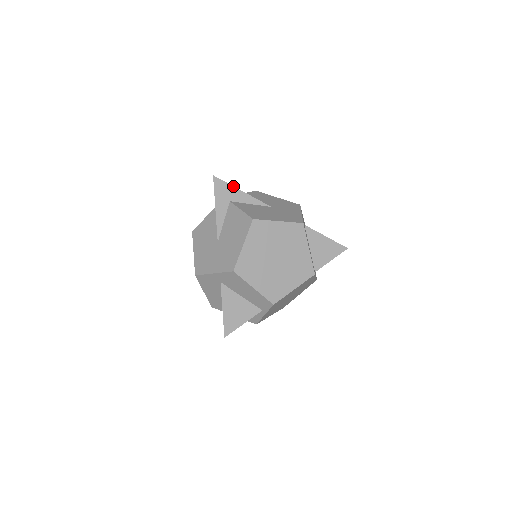
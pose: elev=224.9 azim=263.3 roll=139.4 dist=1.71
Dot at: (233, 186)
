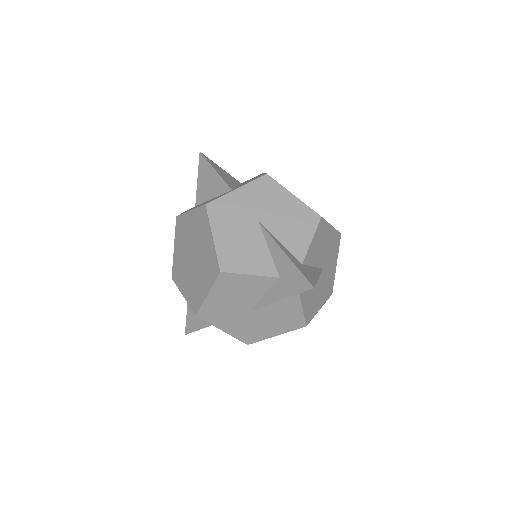
Dot at: occluded
